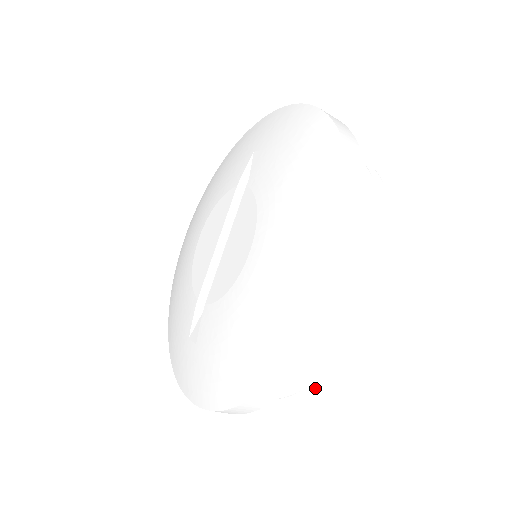
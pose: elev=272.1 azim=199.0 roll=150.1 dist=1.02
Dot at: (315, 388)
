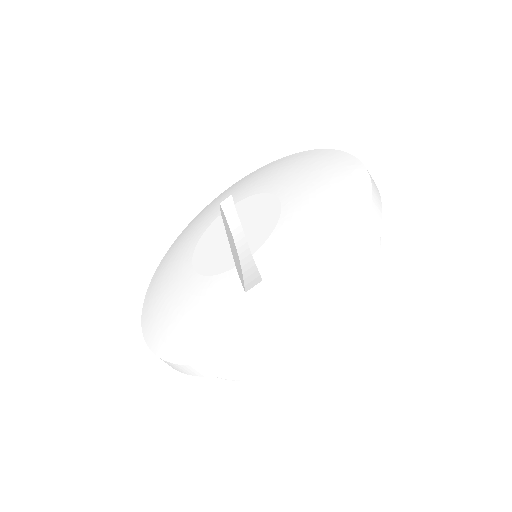
Dot at: (376, 284)
